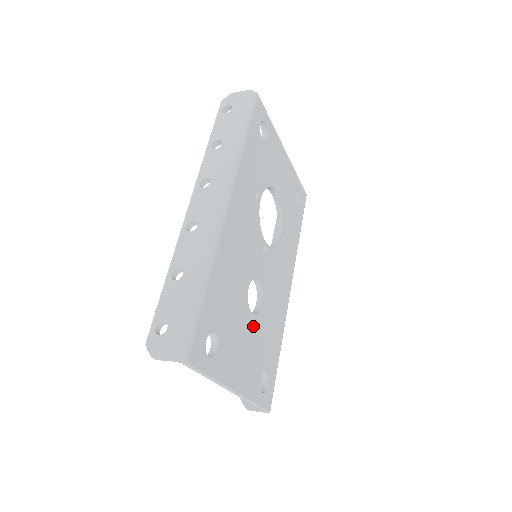
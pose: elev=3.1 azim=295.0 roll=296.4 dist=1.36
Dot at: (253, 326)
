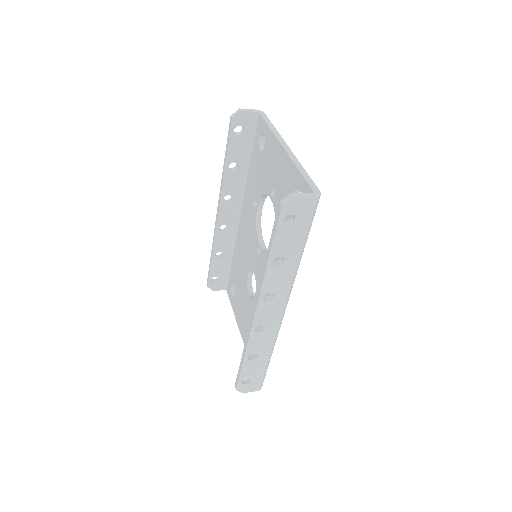
Dot at: occluded
